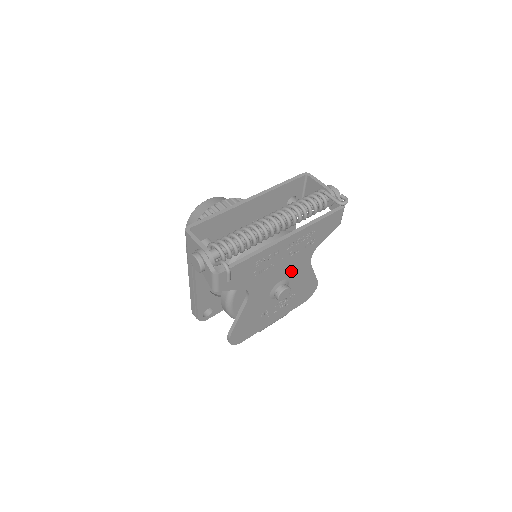
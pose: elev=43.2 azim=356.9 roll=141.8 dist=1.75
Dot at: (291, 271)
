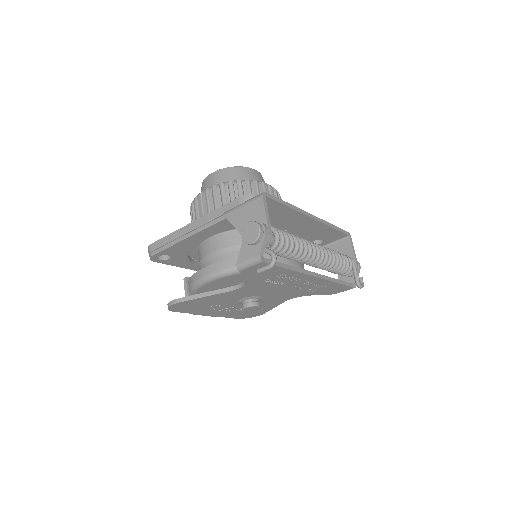
Dot at: (274, 296)
